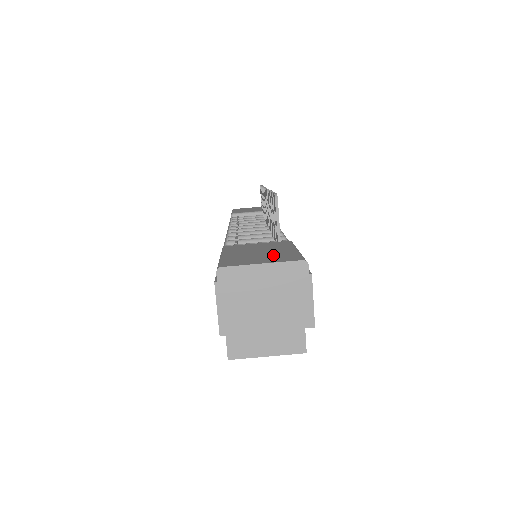
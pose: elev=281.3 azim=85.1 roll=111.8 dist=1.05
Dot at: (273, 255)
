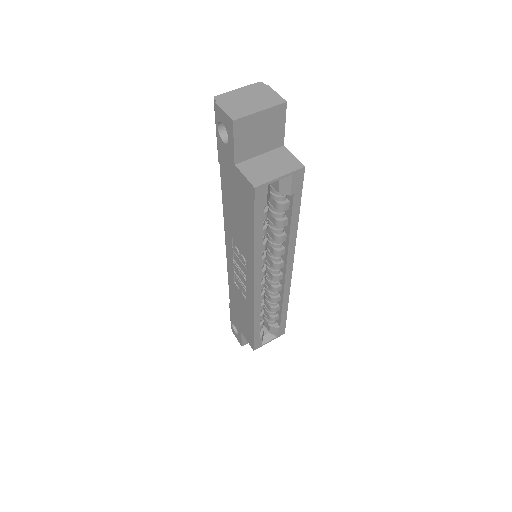
Dot at: occluded
